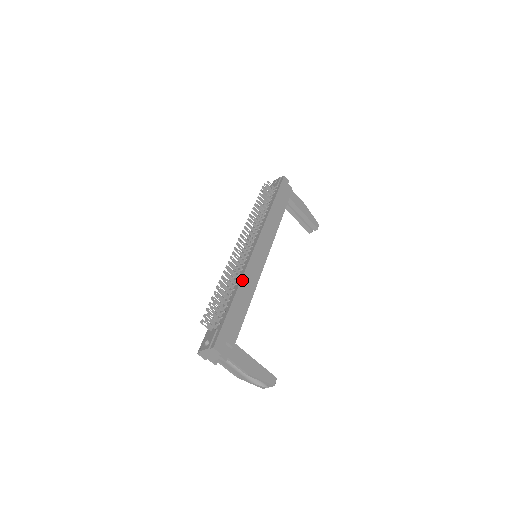
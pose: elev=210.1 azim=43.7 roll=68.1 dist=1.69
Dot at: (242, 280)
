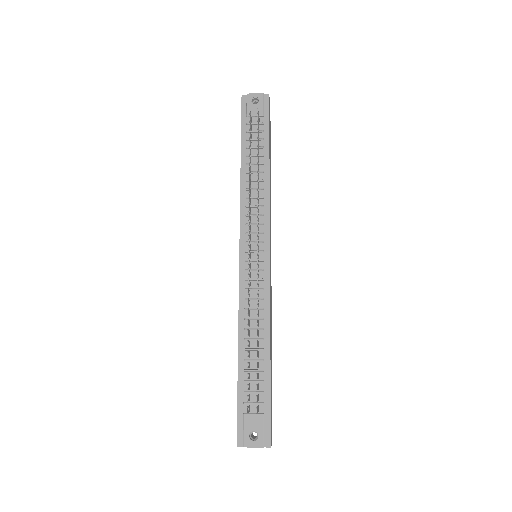
Dot at: (270, 322)
